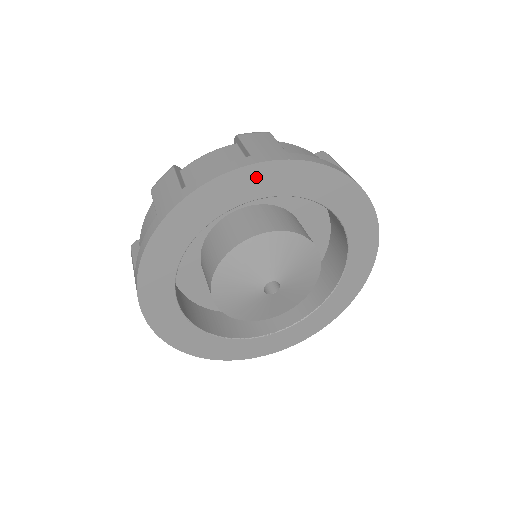
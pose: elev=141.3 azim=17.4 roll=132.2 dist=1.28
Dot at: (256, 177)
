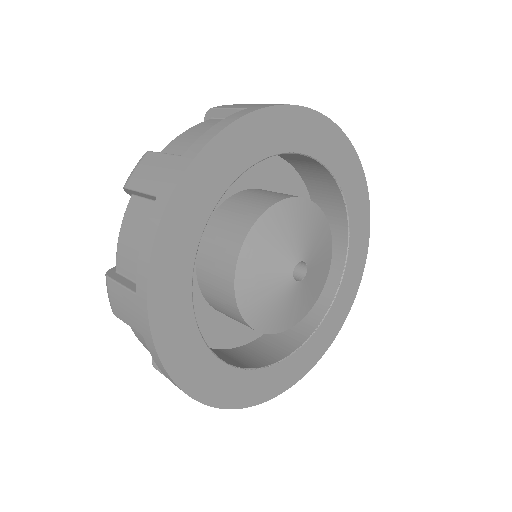
Dot at: (263, 127)
